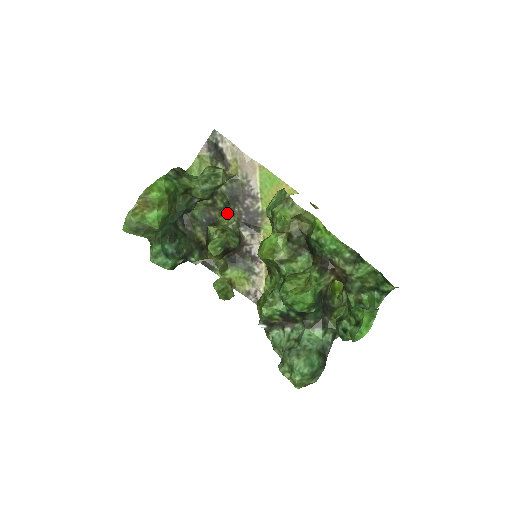
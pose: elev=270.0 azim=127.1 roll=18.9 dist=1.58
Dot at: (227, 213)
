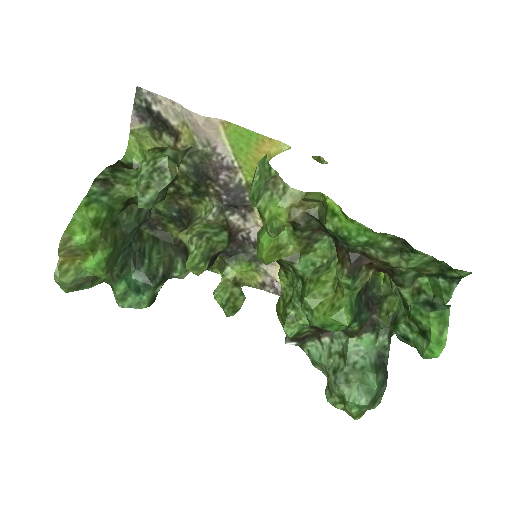
Dot at: (200, 198)
